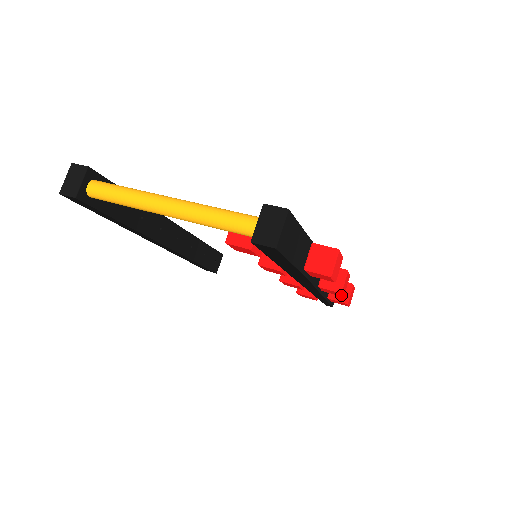
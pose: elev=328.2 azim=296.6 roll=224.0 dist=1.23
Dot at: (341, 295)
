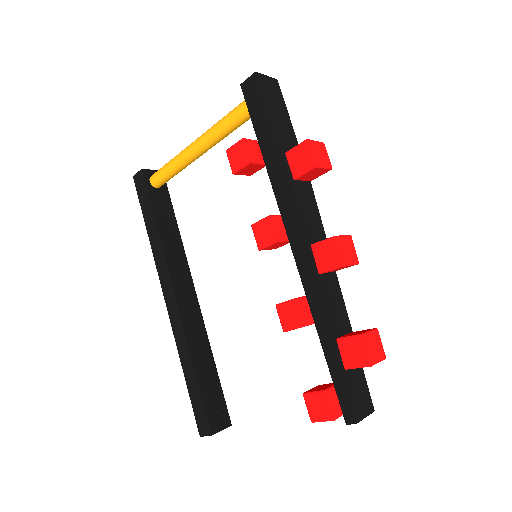
Dot at: (338, 255)
